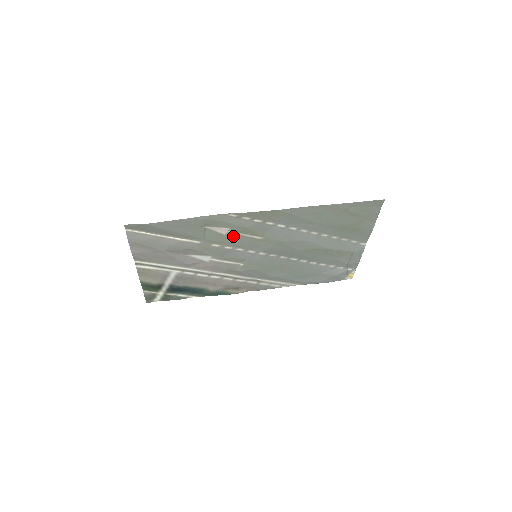
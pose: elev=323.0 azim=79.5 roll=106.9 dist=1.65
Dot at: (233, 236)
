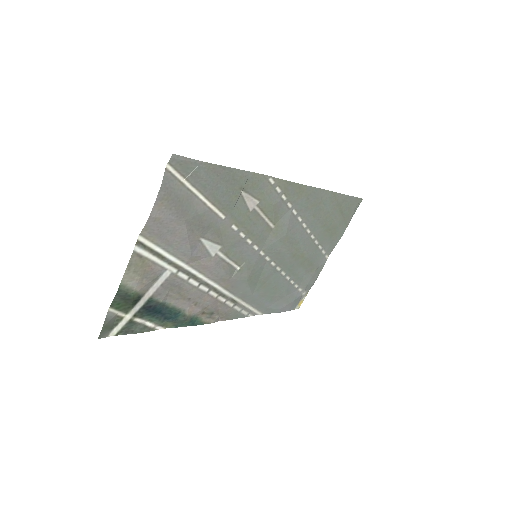
Dot at: (255, 216)
